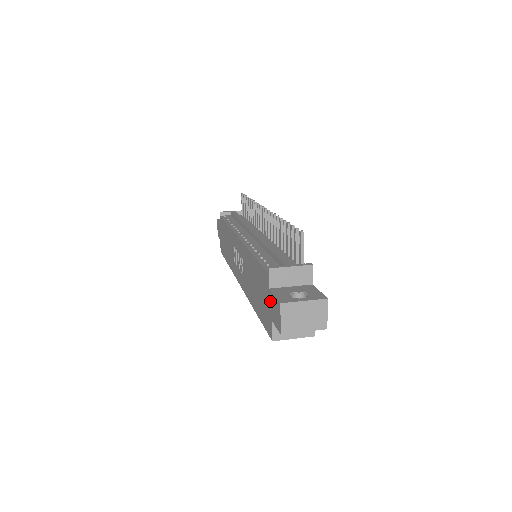
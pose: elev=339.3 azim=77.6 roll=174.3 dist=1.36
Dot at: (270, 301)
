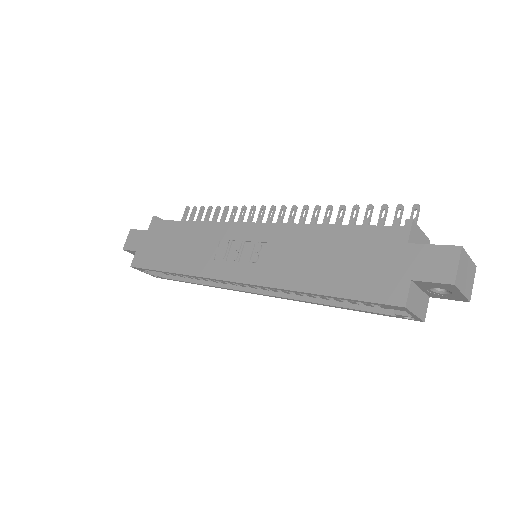
Dot at: (410, 257)
